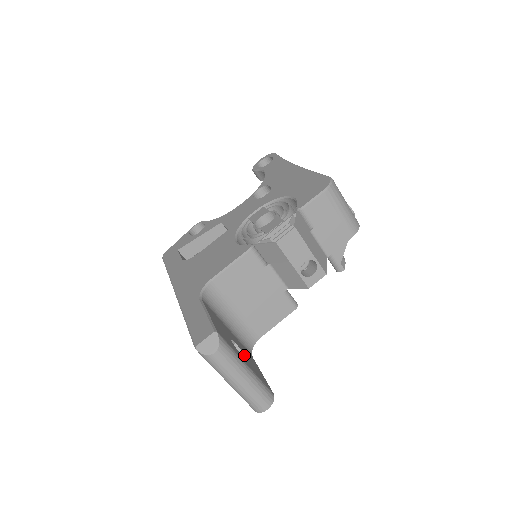
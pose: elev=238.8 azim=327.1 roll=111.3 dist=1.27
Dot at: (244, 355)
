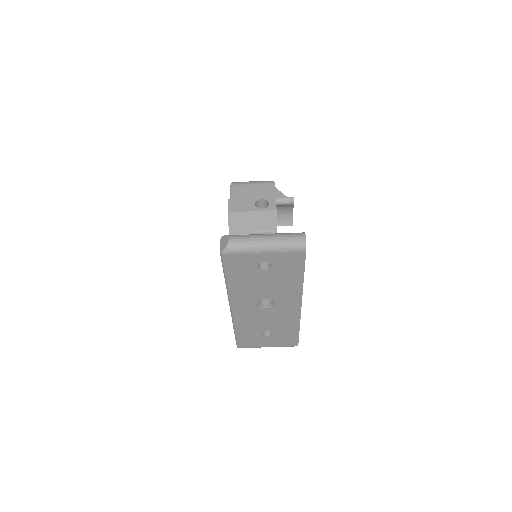
Dot at: occluded
